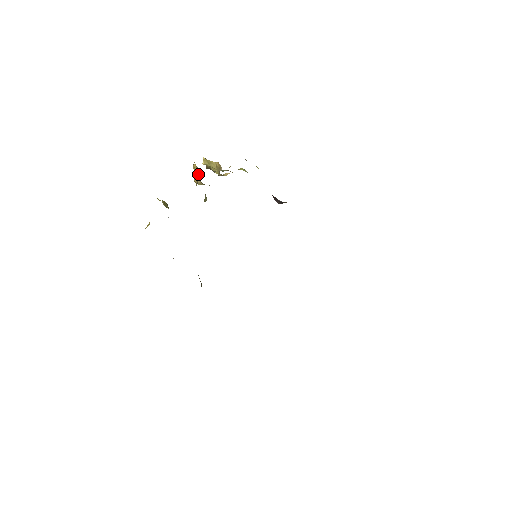
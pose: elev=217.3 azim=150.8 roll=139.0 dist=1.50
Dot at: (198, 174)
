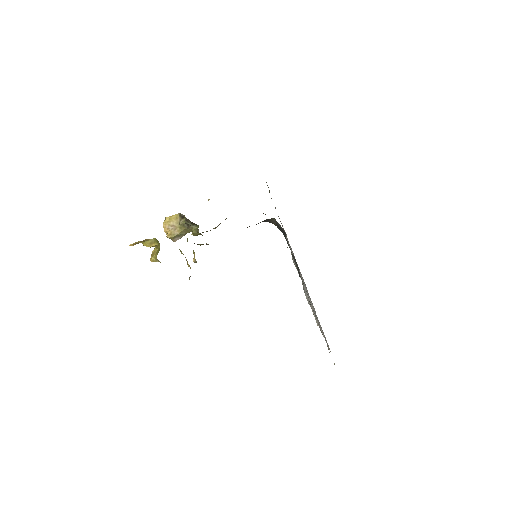
Dot at: (176, 221)
